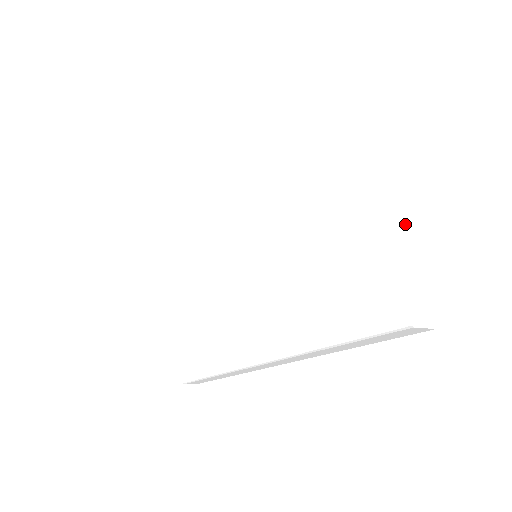
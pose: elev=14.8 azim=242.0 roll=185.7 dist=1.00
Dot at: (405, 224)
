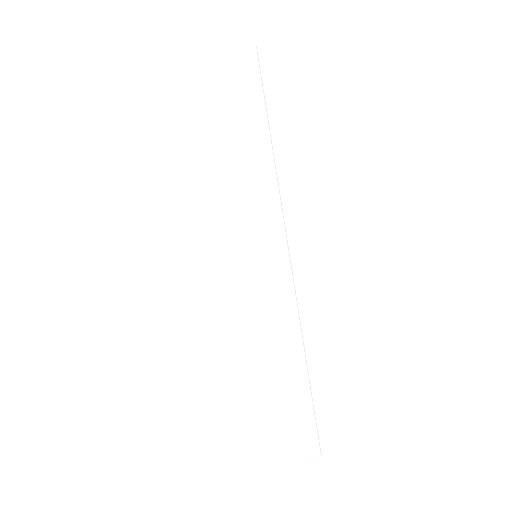
Dot at: occluded
